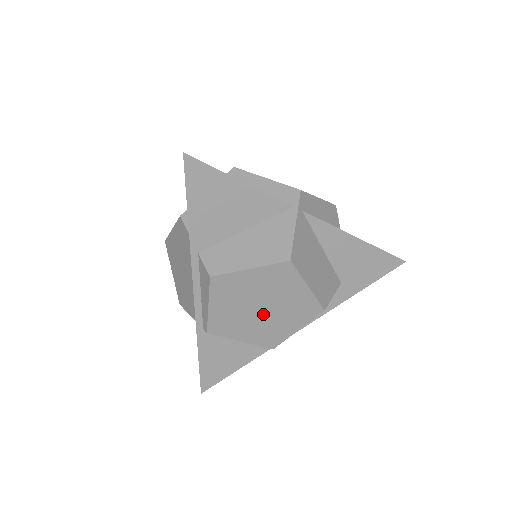
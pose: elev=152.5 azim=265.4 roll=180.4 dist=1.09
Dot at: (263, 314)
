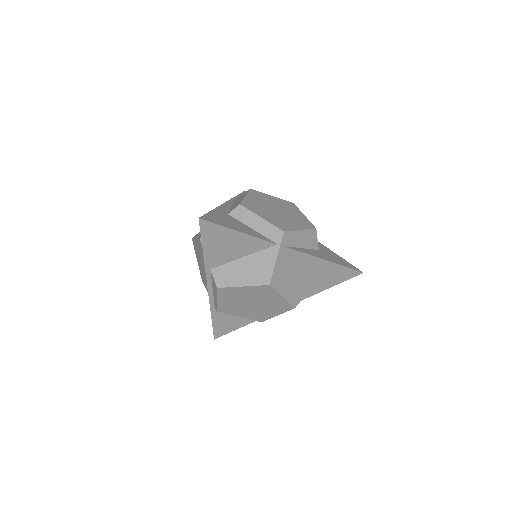
Dot at: (253, 306)
